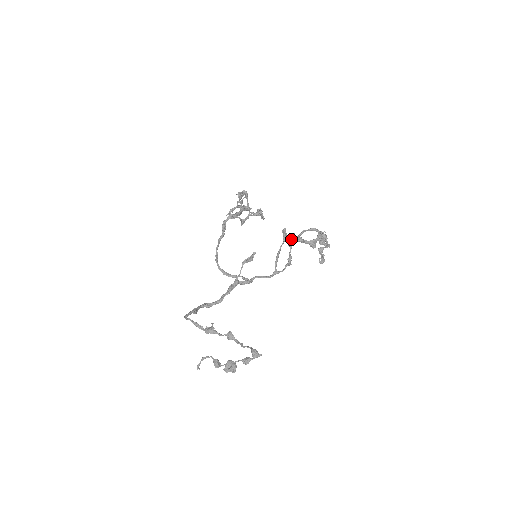
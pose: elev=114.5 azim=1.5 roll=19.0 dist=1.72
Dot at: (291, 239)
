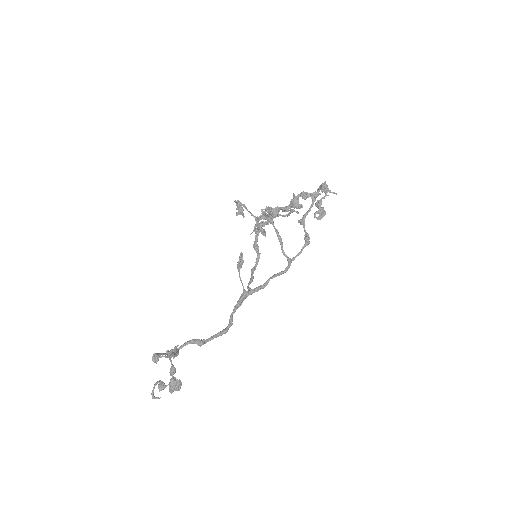
Dot at: (272, 216)
